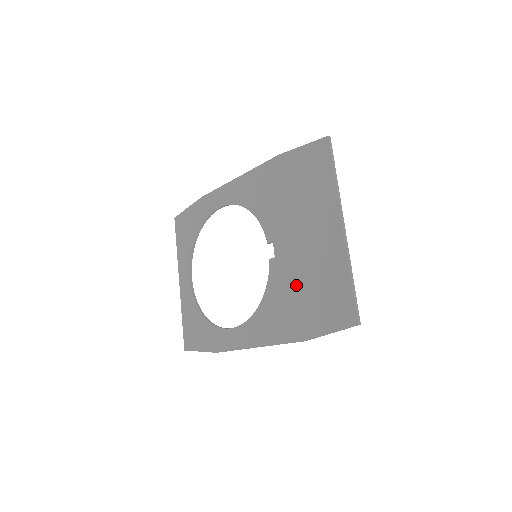
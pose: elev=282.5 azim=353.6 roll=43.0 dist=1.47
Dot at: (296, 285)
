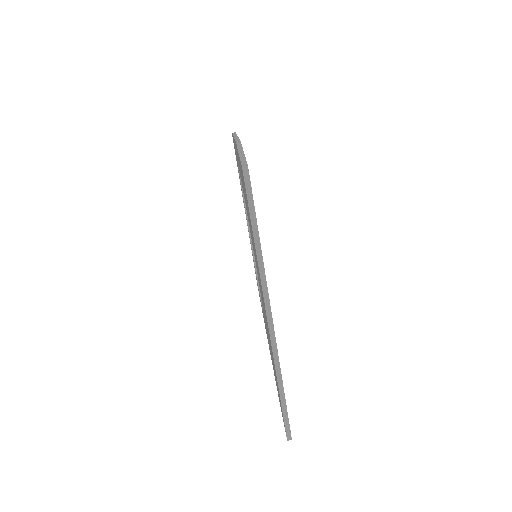
Dot at: (267, 331)
